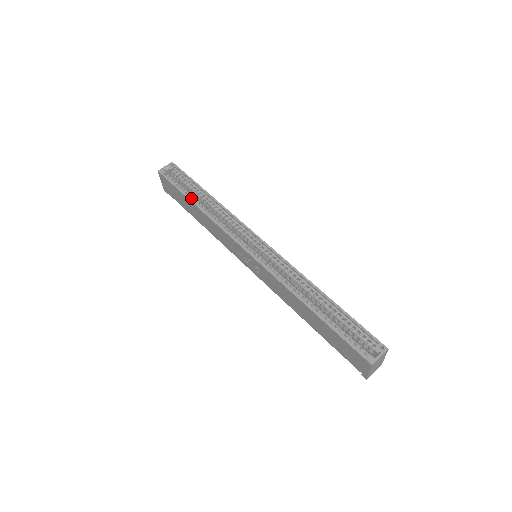
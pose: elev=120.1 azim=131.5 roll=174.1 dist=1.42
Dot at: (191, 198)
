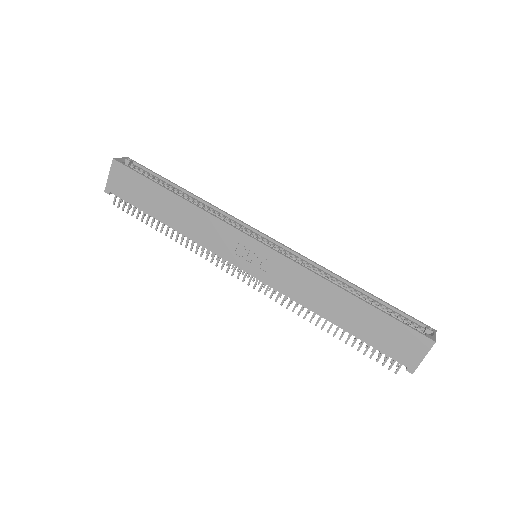
Dot at: (167, 190)
